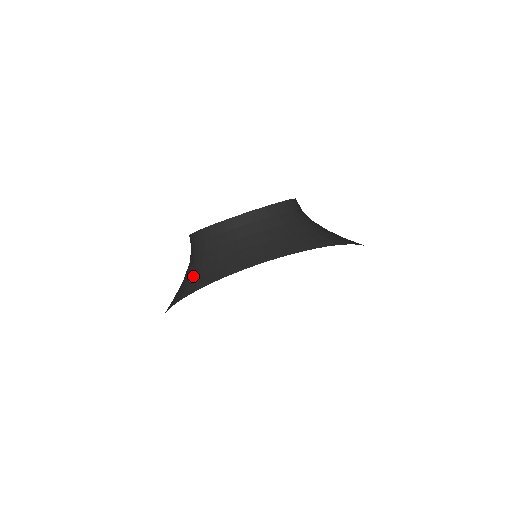
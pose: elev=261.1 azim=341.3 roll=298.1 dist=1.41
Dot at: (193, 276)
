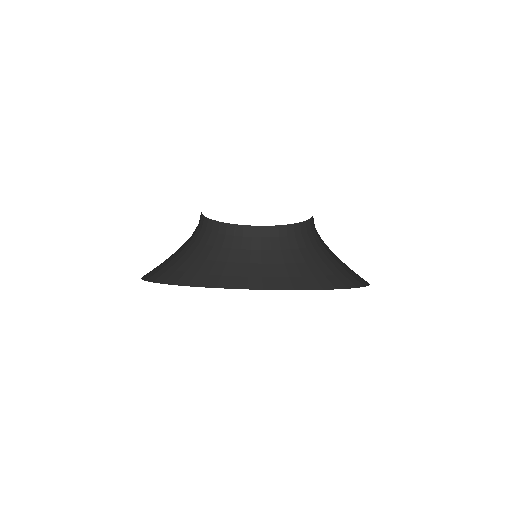
Dot at: (179, 261)
